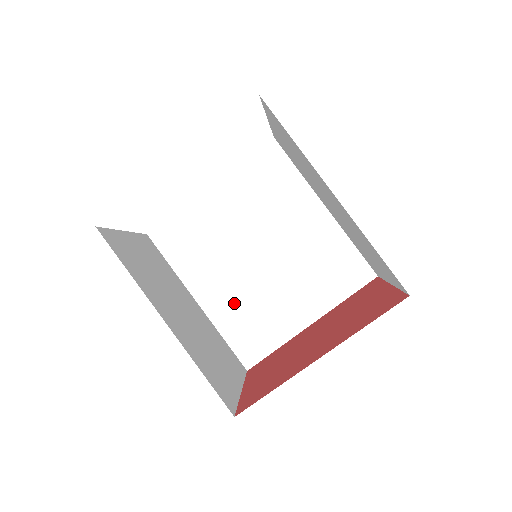
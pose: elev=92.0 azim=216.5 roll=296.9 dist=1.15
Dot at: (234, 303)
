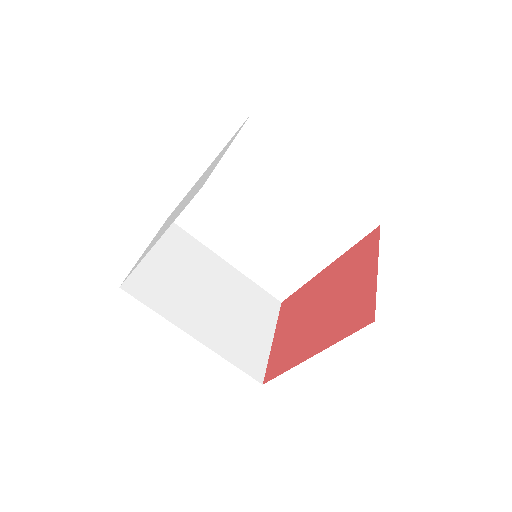
Dot at: (257, 259)
